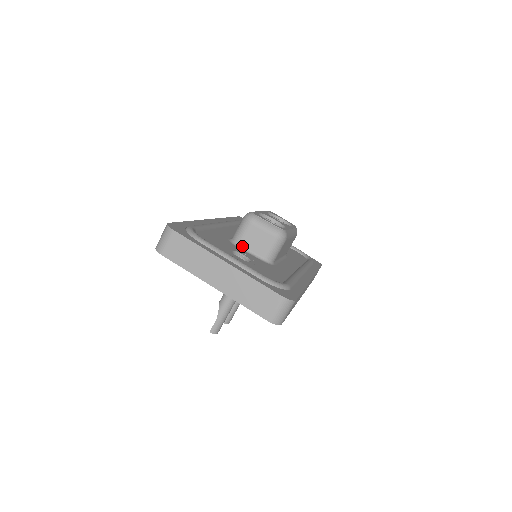
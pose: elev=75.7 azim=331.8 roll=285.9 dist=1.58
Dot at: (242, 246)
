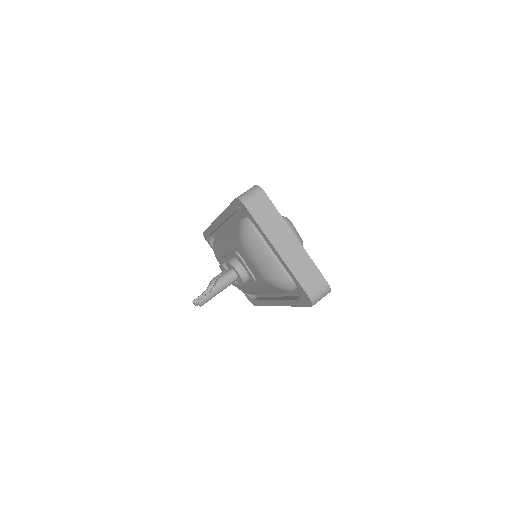
Dot at: occluded
